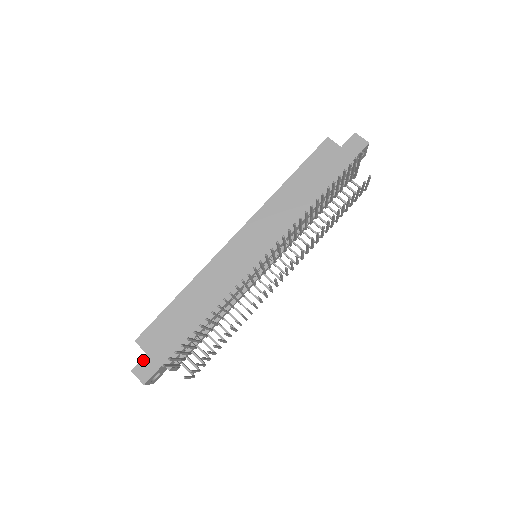
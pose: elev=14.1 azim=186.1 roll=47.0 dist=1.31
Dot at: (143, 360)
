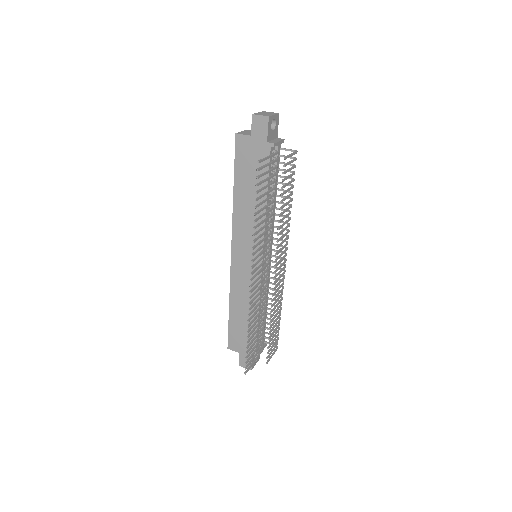
Dot at: (240, 357)
